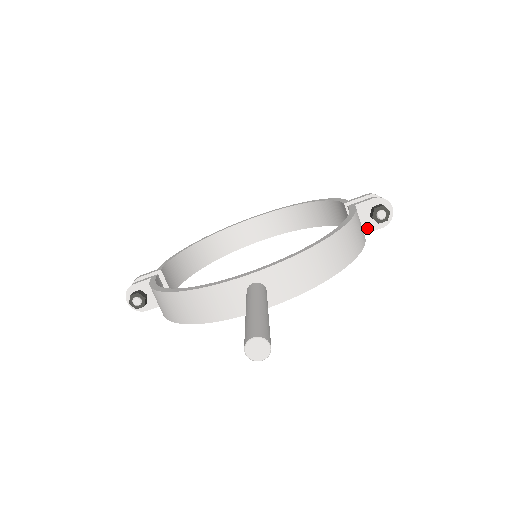
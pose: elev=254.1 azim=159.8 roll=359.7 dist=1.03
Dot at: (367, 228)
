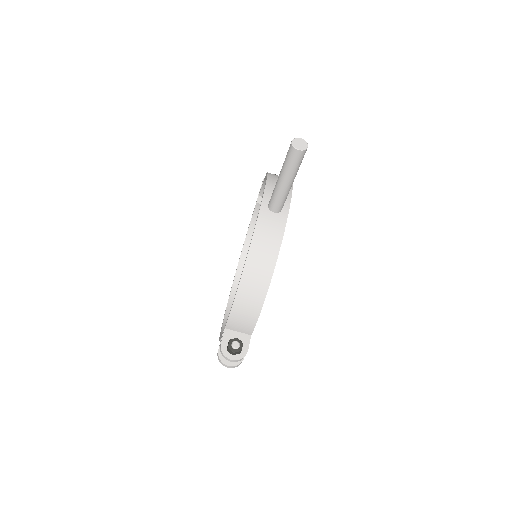
Dot at: occluded
